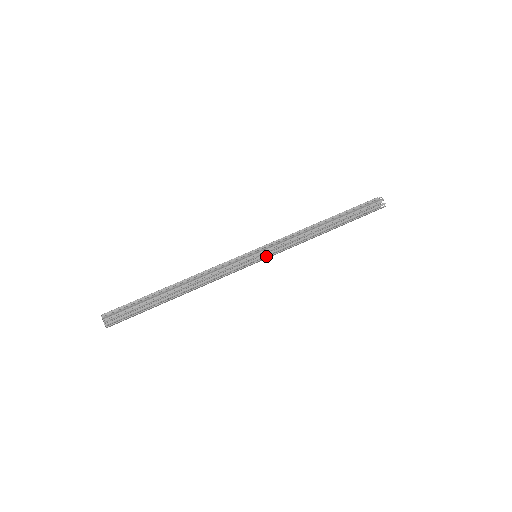
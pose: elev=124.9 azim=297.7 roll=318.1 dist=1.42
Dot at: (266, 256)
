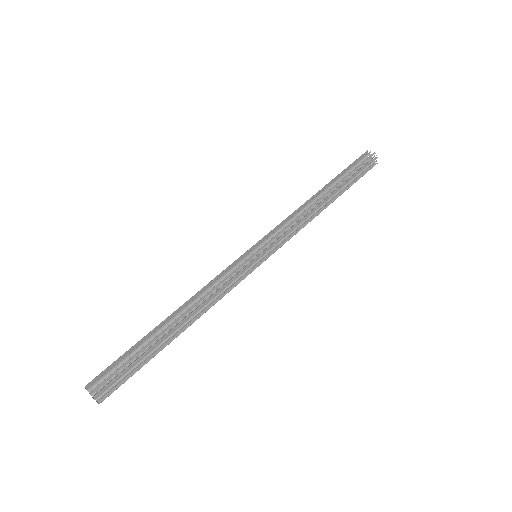
Dot at: occluded
